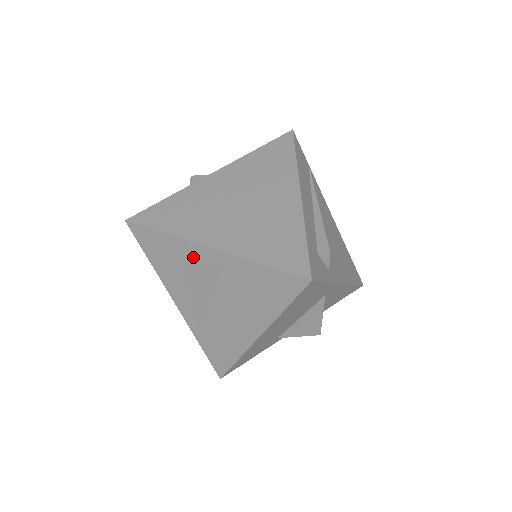
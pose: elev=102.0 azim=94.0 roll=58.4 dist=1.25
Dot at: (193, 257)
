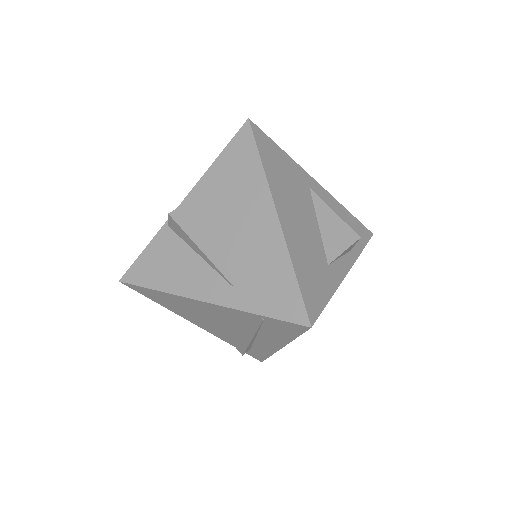
Dot at: occluded
